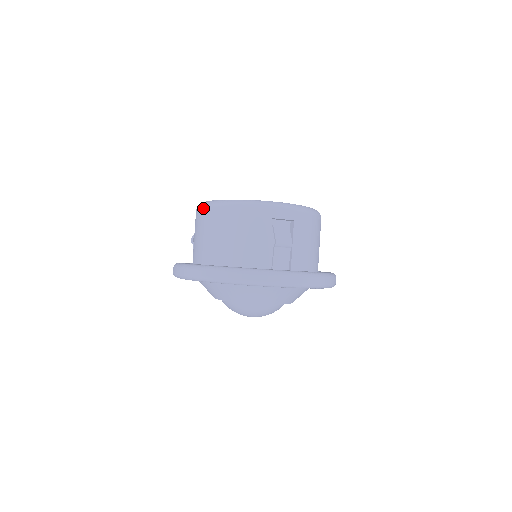
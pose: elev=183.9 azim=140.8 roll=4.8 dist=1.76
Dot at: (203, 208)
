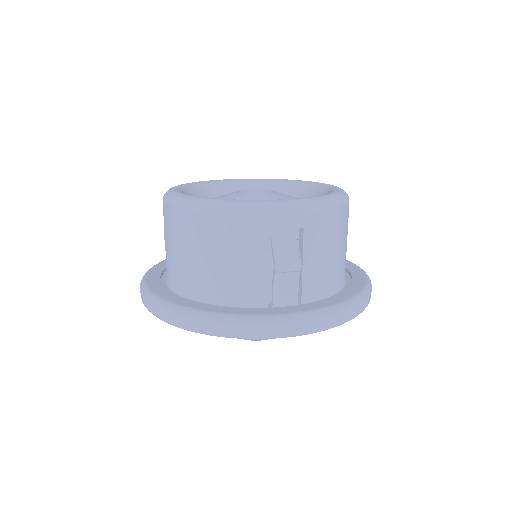
Dot at: (167, 206)
